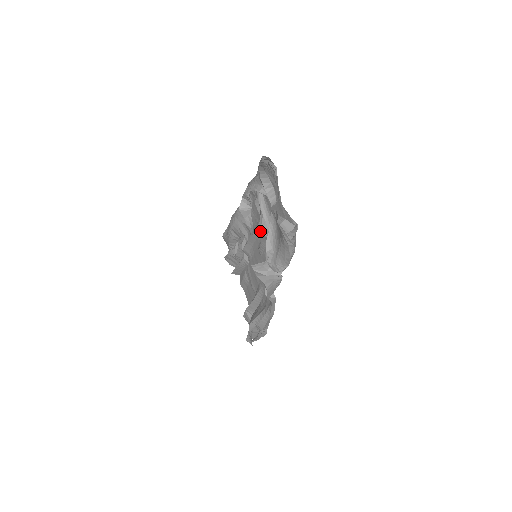
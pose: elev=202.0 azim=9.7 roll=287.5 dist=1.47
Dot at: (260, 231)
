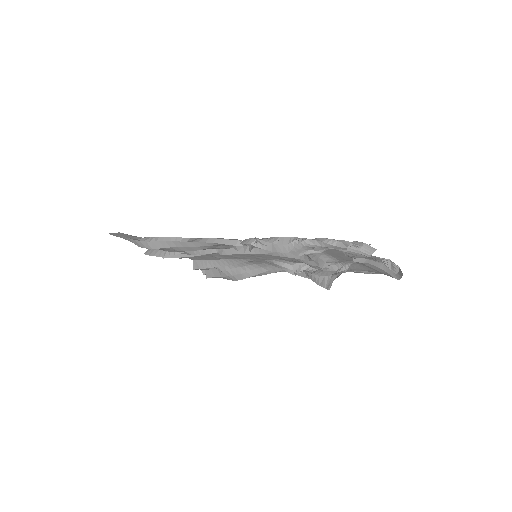
Dot at: occluded
